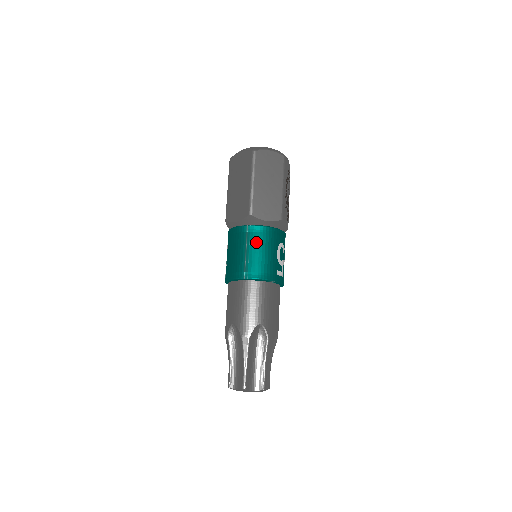
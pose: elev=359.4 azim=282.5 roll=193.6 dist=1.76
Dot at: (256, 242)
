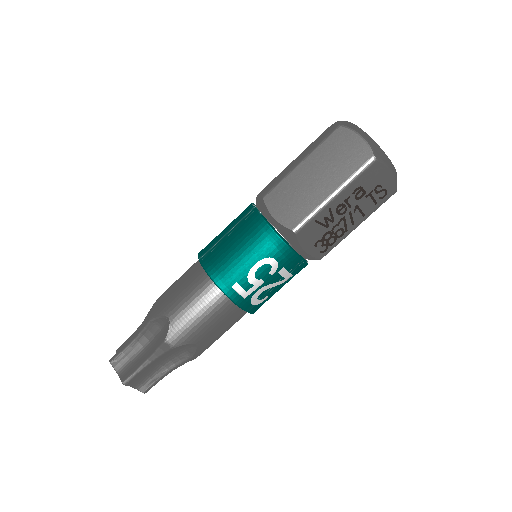
Dot at: (242, 231)
